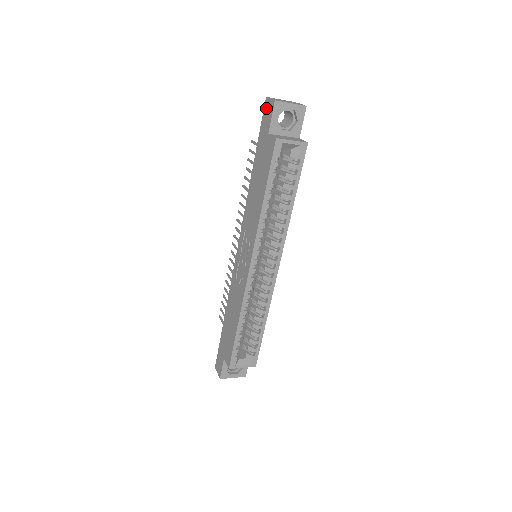
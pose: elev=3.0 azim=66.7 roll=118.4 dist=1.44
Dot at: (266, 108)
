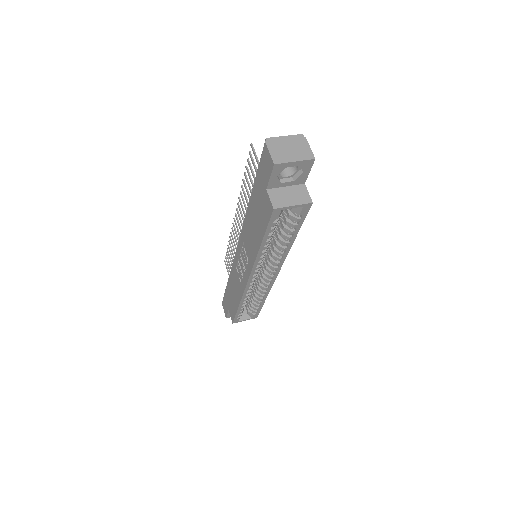
Dot at: (265, 156)
